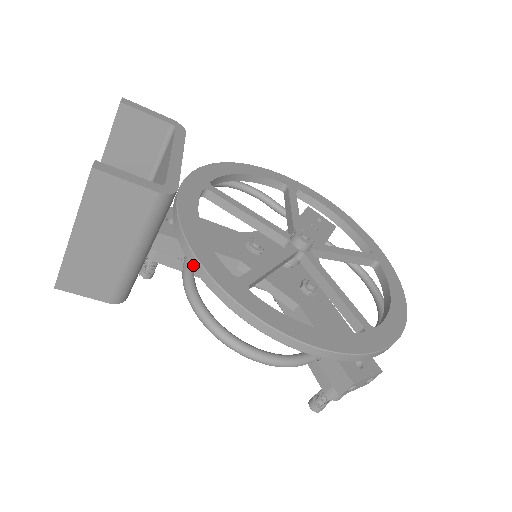
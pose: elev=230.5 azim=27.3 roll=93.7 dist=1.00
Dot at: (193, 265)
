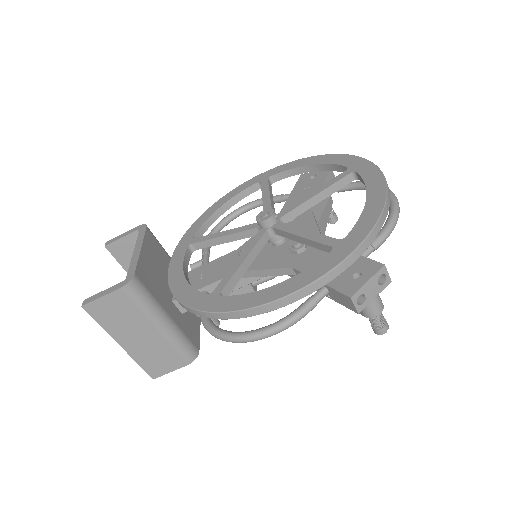
Dot at: occluded
